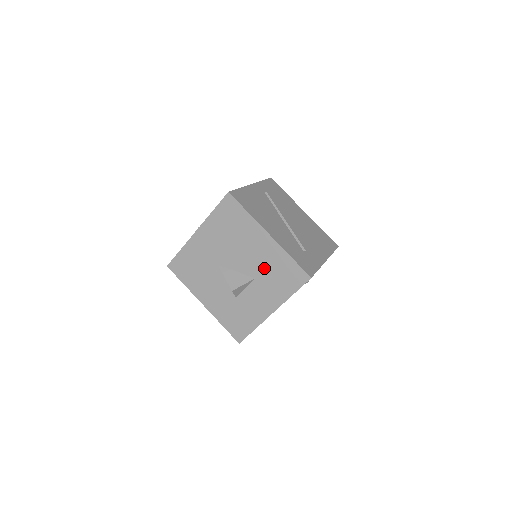
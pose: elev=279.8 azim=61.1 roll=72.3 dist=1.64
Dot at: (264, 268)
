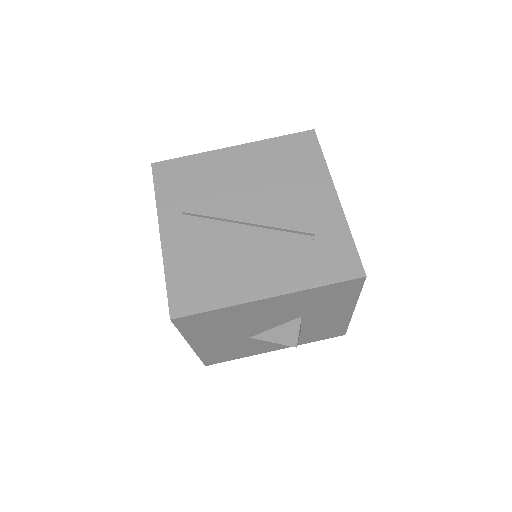
Dot at: (301, 309)
